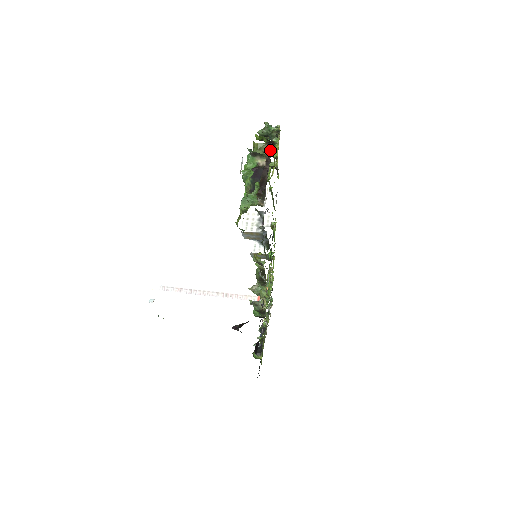
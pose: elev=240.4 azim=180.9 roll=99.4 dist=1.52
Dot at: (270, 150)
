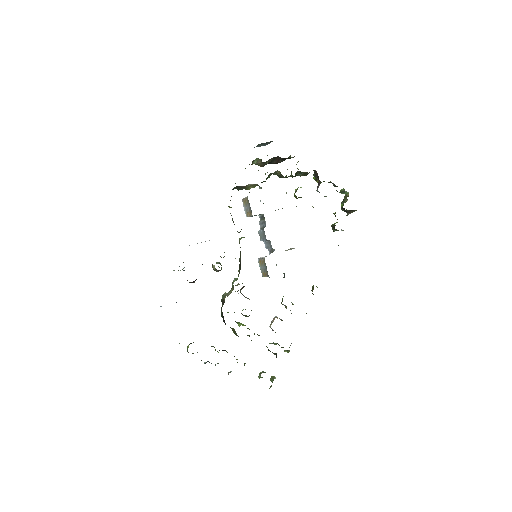
Dot at: occluded
